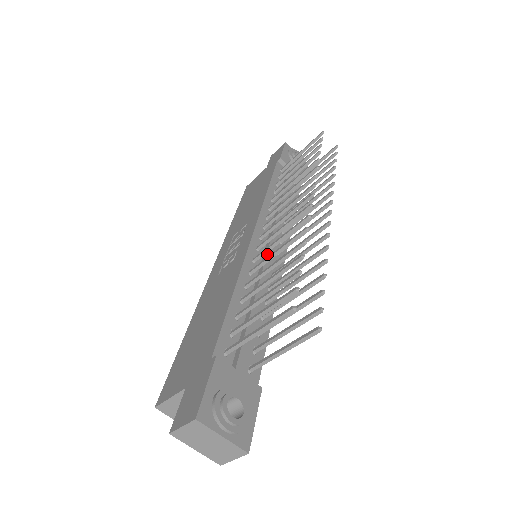
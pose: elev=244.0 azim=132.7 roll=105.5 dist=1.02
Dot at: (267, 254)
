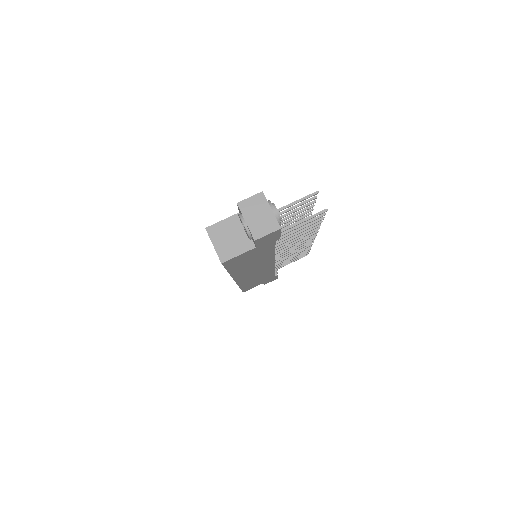
Dot at: occluded
